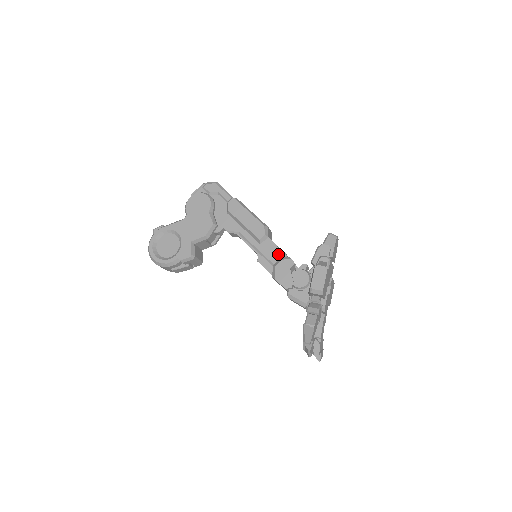
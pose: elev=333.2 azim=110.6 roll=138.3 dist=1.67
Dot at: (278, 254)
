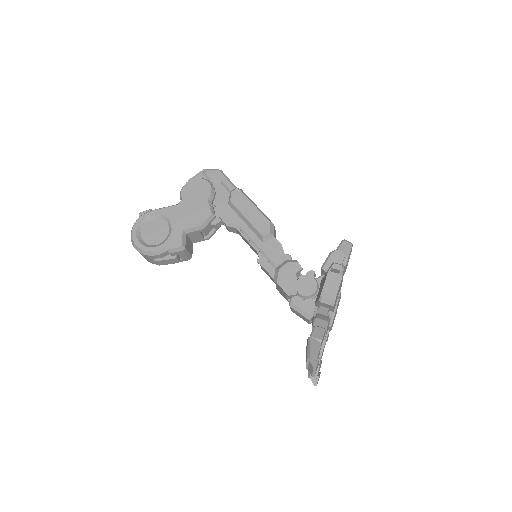
Dot at: (283, 256)
